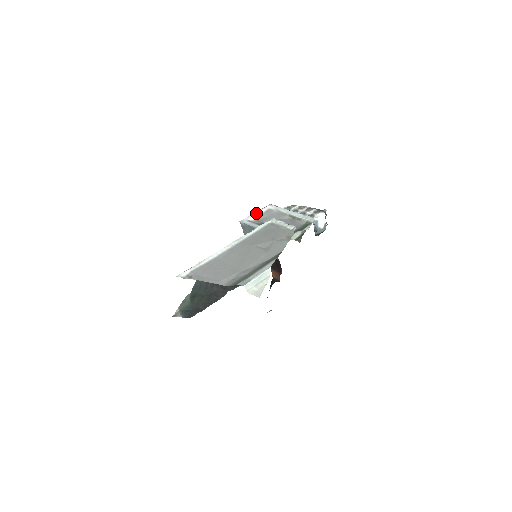
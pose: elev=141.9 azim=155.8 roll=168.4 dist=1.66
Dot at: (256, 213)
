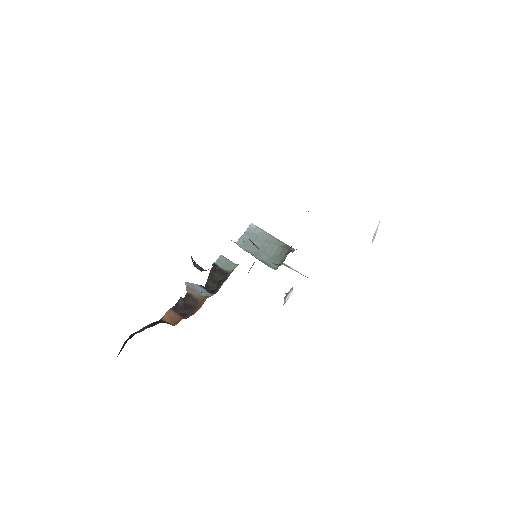
Dot at: occluded
